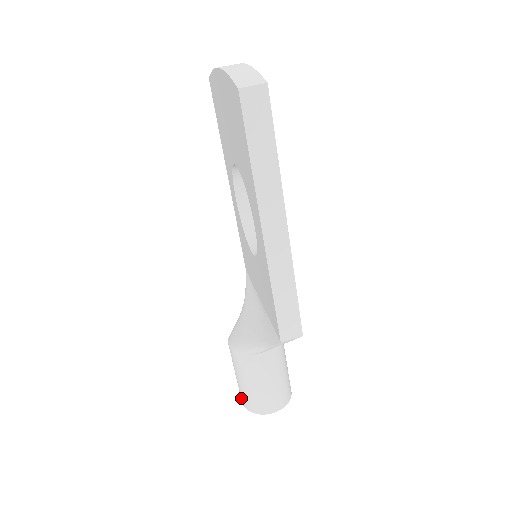
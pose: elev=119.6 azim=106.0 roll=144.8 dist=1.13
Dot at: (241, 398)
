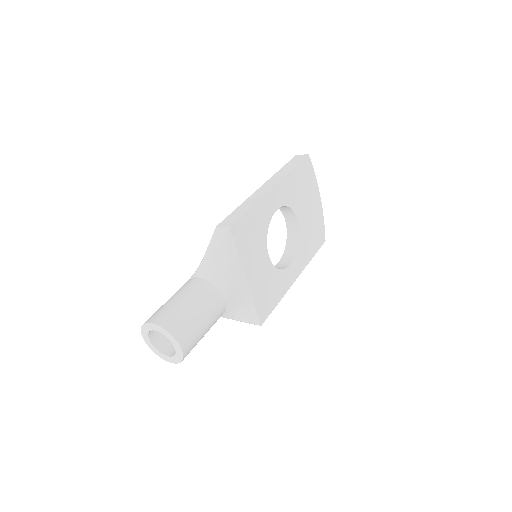
Dot at: occluded
